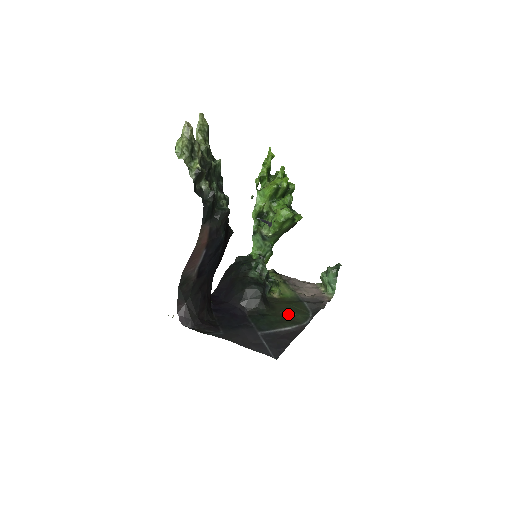
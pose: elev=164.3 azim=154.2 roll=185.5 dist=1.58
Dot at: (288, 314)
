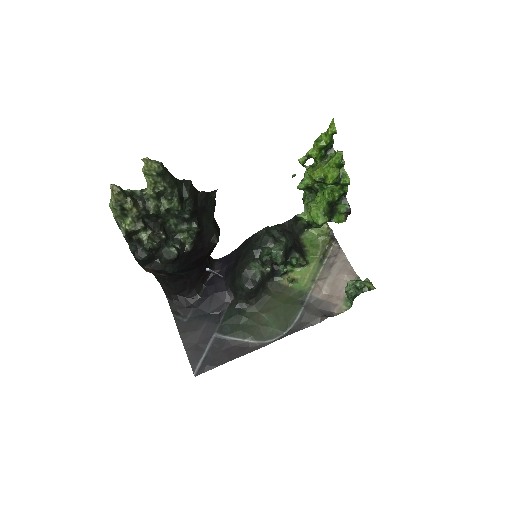
Dot at: (265, 320)
